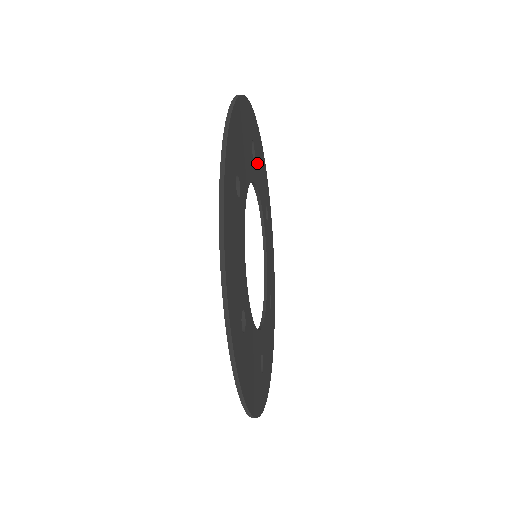
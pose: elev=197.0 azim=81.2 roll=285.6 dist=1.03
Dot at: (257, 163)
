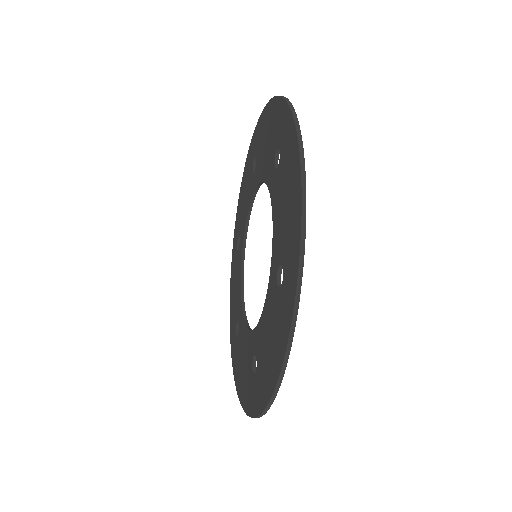
Dot at: occluded
